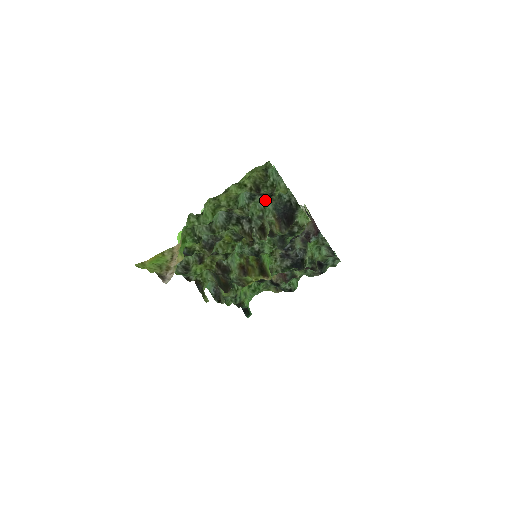
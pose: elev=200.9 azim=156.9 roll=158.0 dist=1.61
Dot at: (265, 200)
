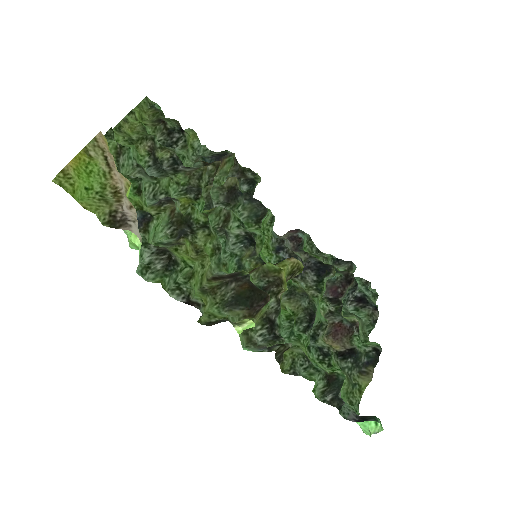
Dot at: (184, 147)
